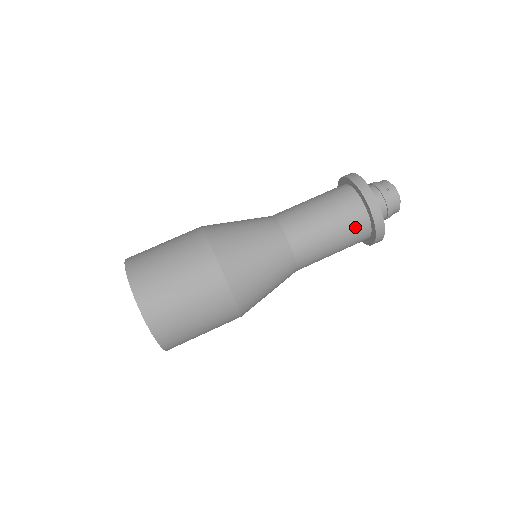
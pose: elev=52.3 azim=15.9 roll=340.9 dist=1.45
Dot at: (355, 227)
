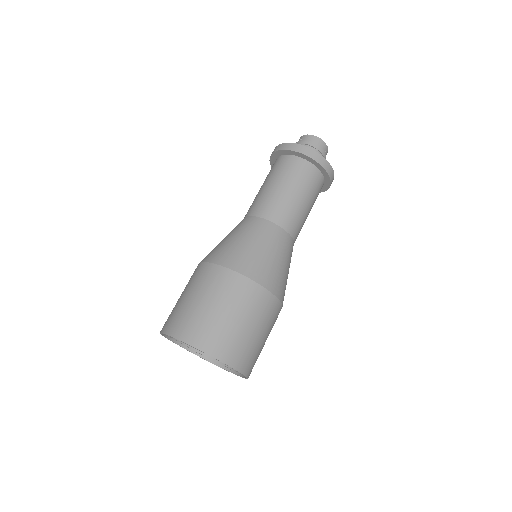
Dot at: occluded
